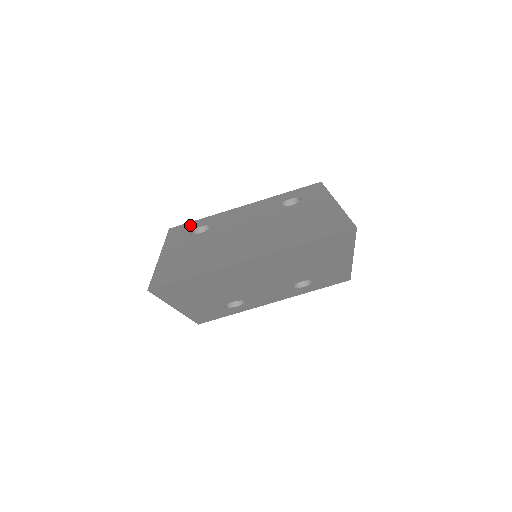
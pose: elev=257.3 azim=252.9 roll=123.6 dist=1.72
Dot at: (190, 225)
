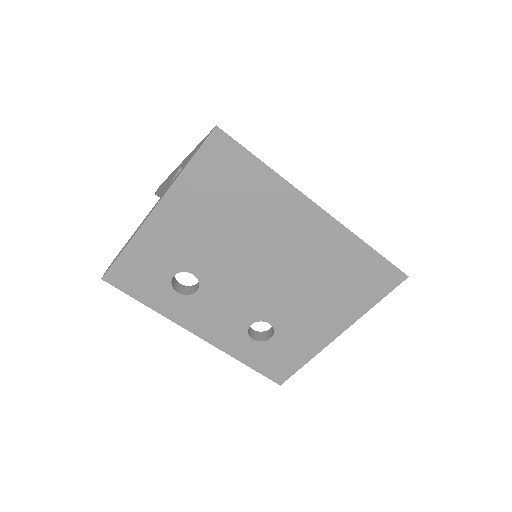
Dot at: occluded
